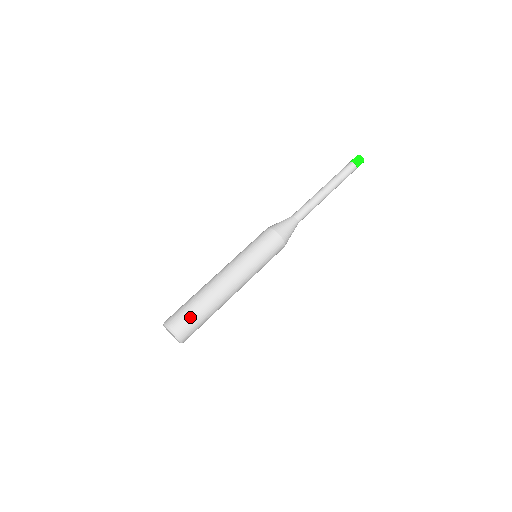
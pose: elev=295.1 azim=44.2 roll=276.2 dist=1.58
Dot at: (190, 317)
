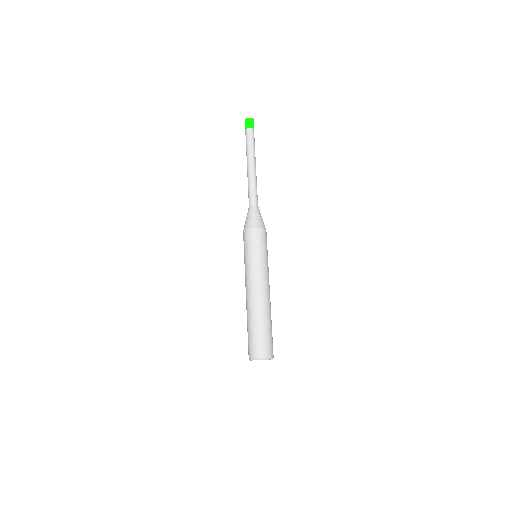
Dot at: (254, 339)
